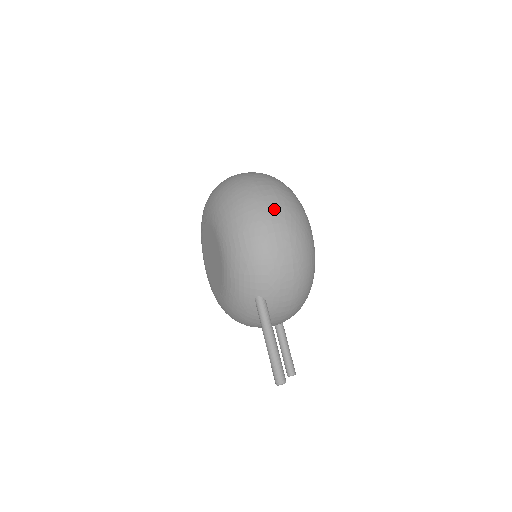
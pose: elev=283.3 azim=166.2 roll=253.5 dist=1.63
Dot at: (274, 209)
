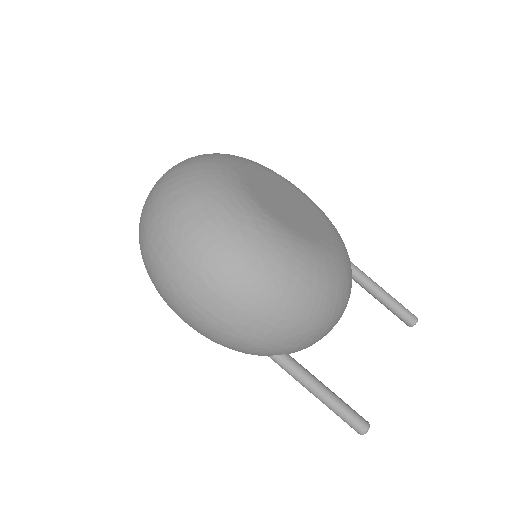
Dot at: (184, 280)
